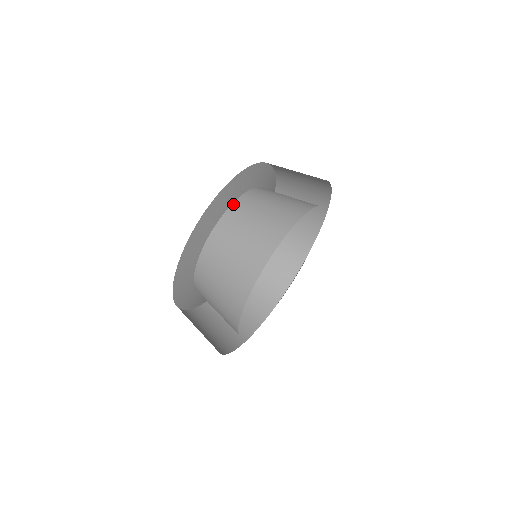
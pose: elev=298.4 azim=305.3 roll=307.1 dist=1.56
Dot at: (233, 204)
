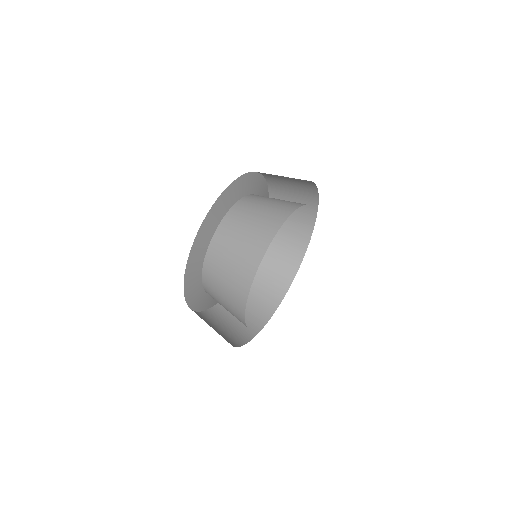
Dot at: (240, 200)
